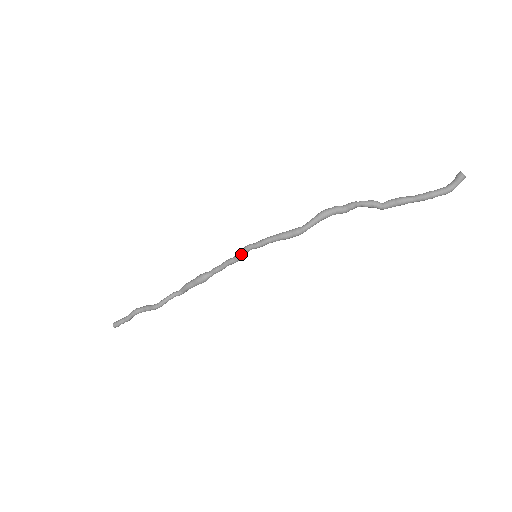
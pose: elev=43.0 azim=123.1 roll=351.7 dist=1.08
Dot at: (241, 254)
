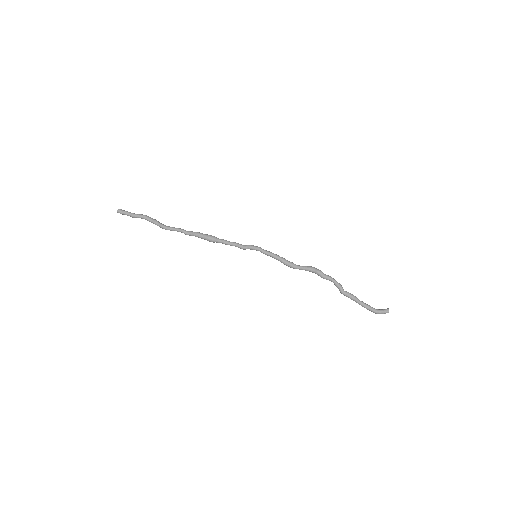
Dot at: (251, 248)
